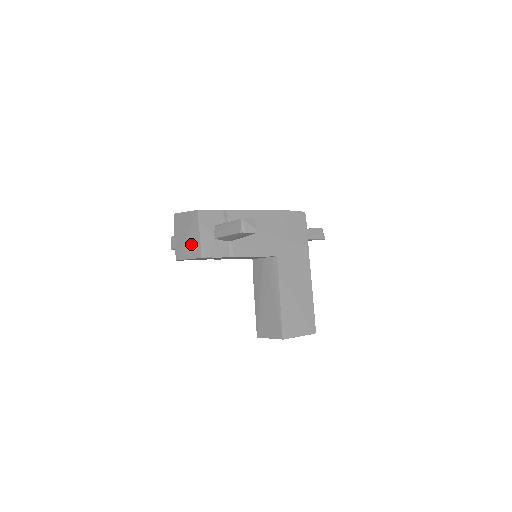
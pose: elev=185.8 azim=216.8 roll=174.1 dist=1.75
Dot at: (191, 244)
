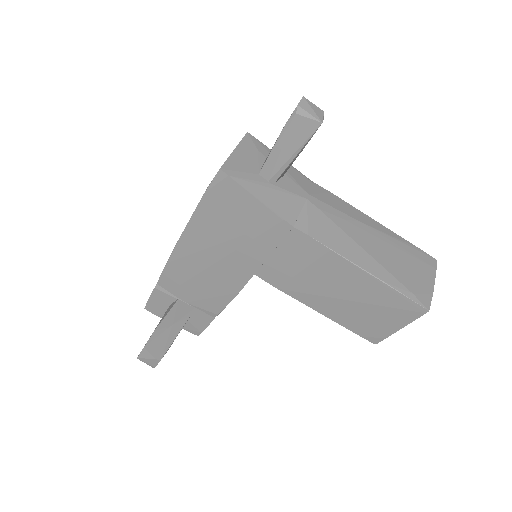
Dot at: occluded
